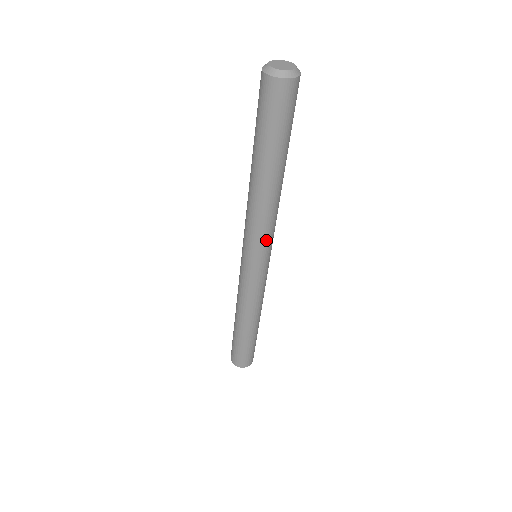
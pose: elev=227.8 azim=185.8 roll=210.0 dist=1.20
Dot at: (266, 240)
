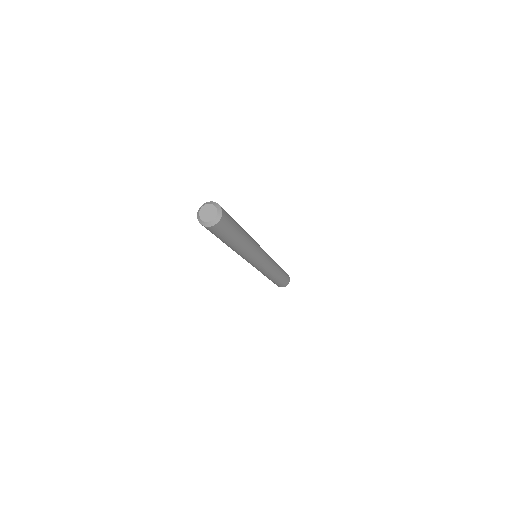
Dot at: (252, 260)
